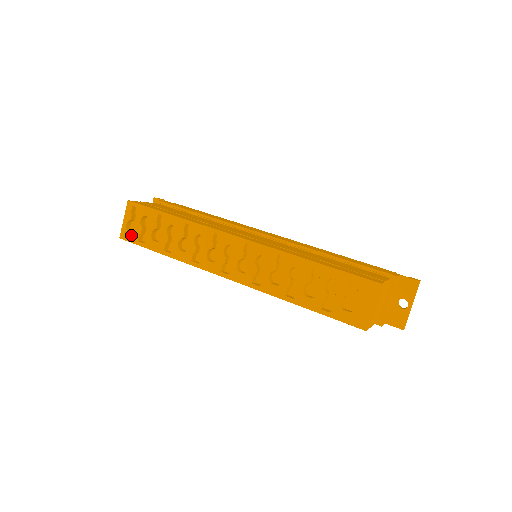
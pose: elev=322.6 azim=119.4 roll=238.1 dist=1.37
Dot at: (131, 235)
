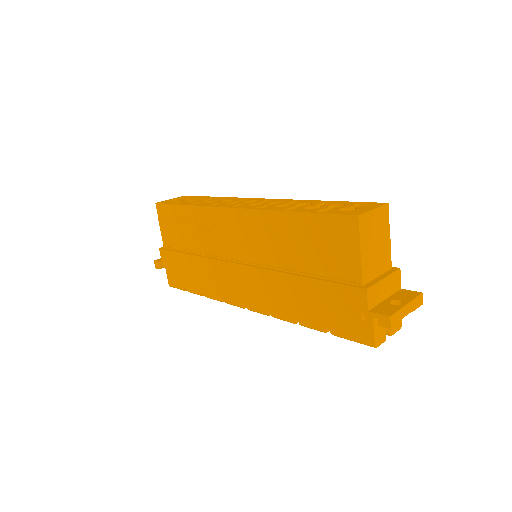
Dot at: (168, 202)
